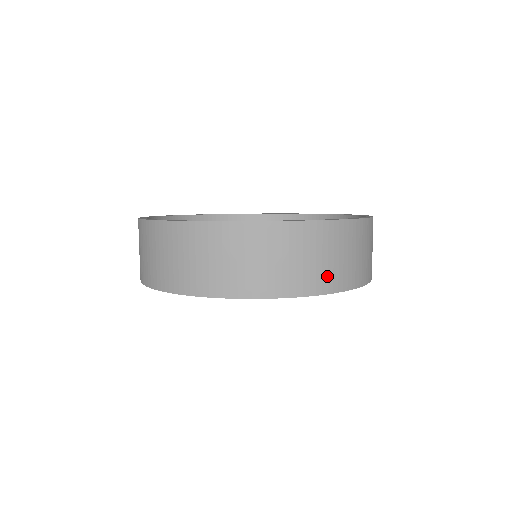
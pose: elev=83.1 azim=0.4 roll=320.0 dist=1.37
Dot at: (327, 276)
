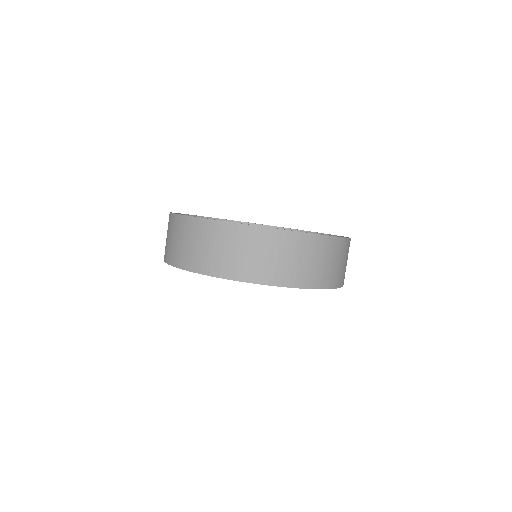
Dot at: (259, 270)
